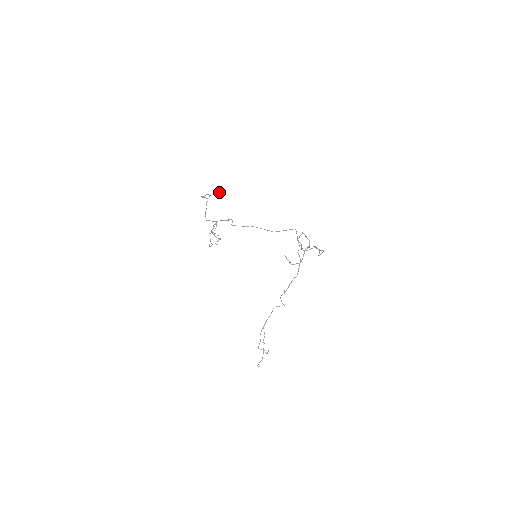
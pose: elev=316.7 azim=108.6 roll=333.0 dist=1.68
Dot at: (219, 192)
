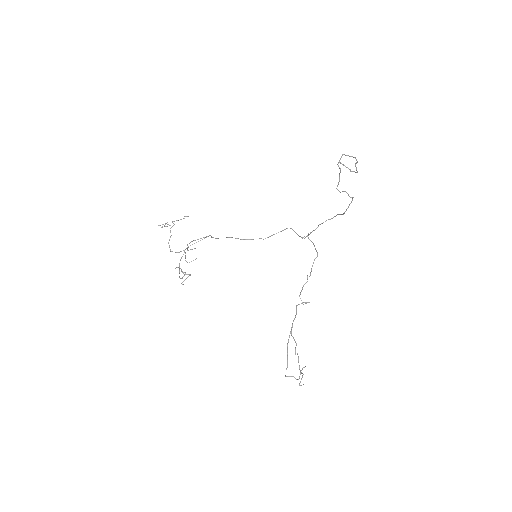
Dot at: occluded
